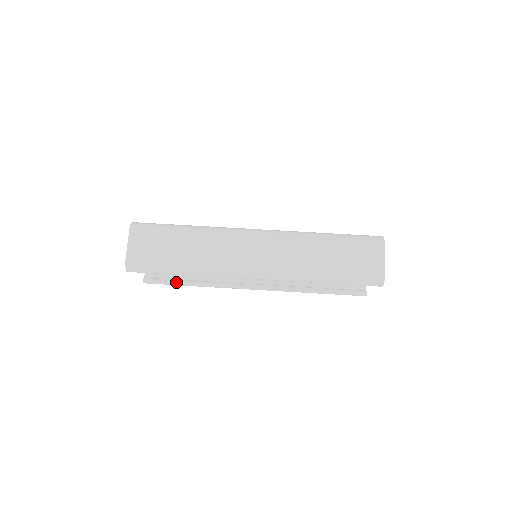
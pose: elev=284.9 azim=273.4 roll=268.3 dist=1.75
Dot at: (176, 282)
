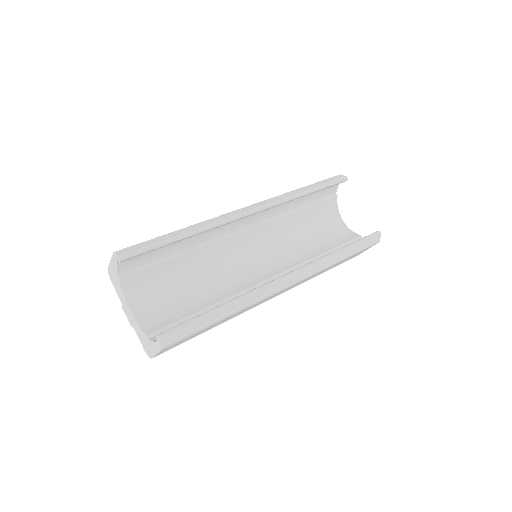
Dot at: (200, 315)
